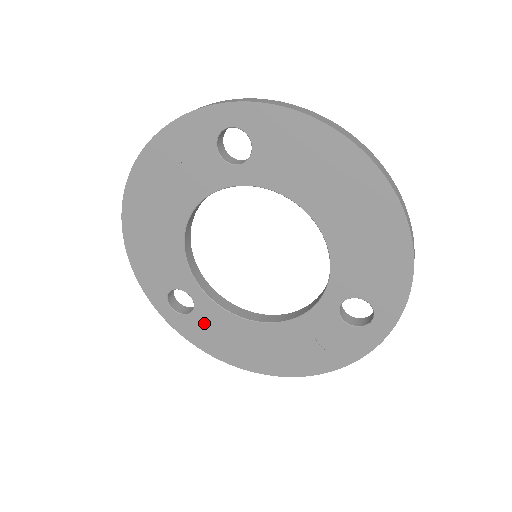
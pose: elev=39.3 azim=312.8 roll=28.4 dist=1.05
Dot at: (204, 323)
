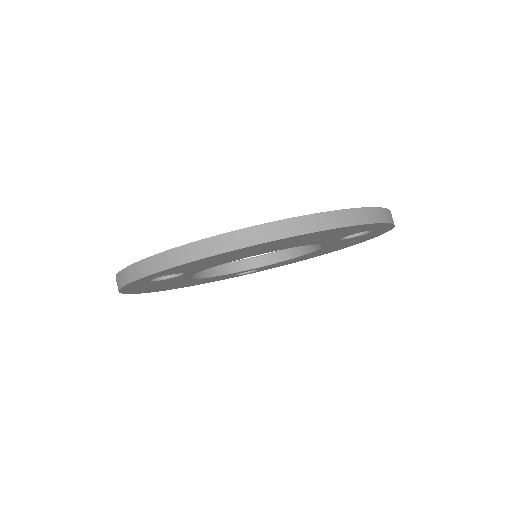
Dot at: (272, 266)
